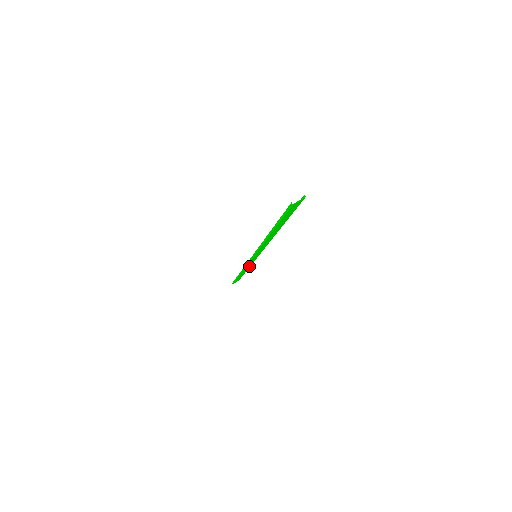
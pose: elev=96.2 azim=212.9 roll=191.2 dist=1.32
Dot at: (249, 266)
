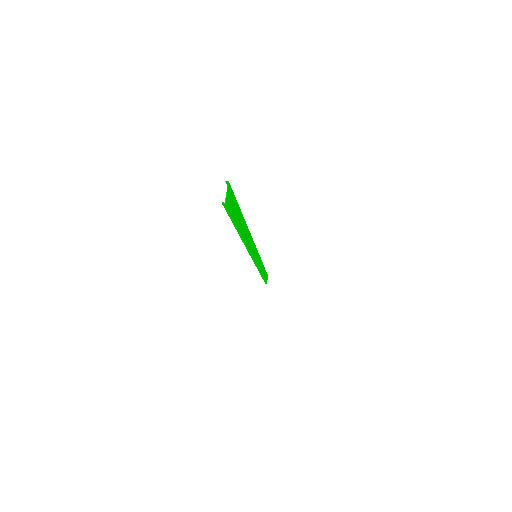
Dot at: (261, 264)
